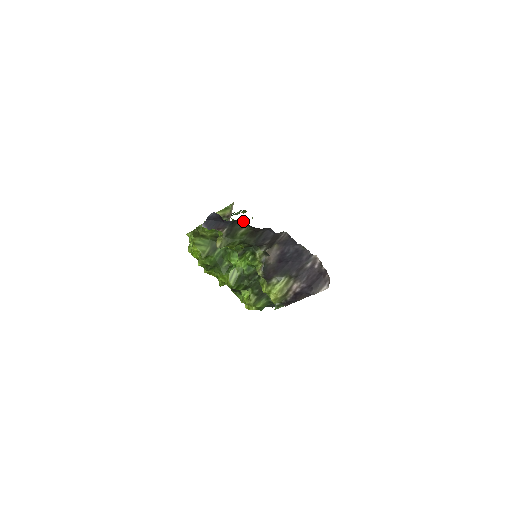
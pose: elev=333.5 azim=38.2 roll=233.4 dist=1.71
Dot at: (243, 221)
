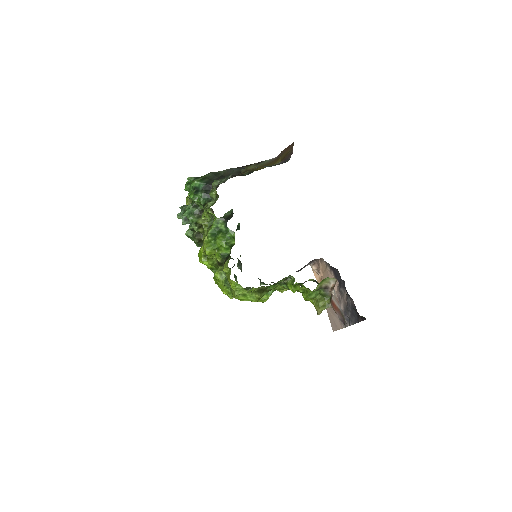
Dot at: (346, 294)
